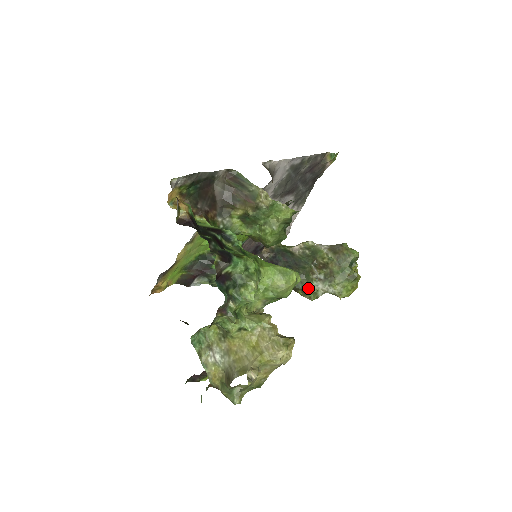
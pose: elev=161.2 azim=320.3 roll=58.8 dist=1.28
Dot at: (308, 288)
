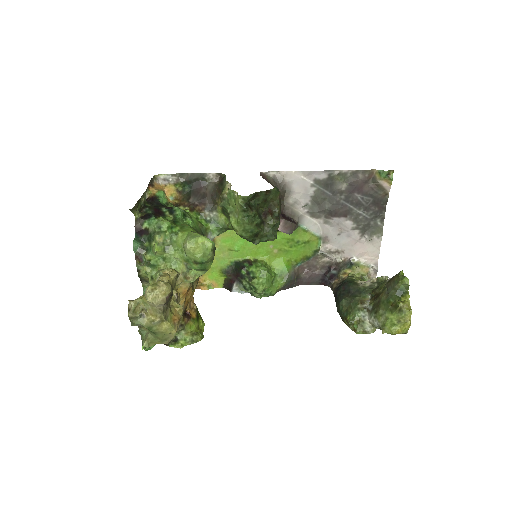
Dot at: (350, 316)
